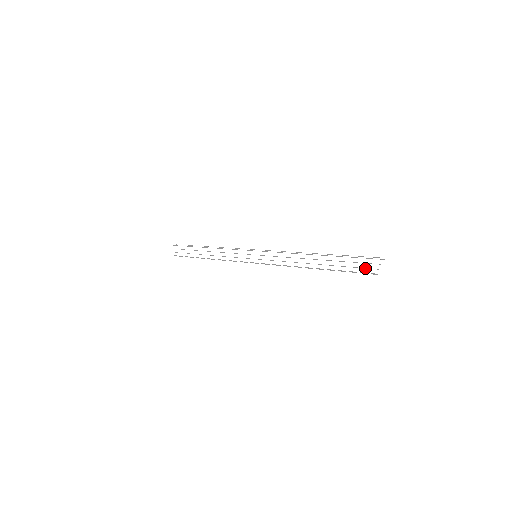
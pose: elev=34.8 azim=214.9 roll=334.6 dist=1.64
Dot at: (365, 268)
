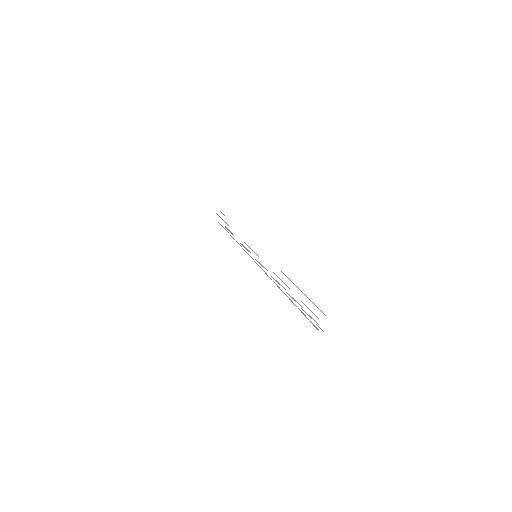
Dot at: occluded
